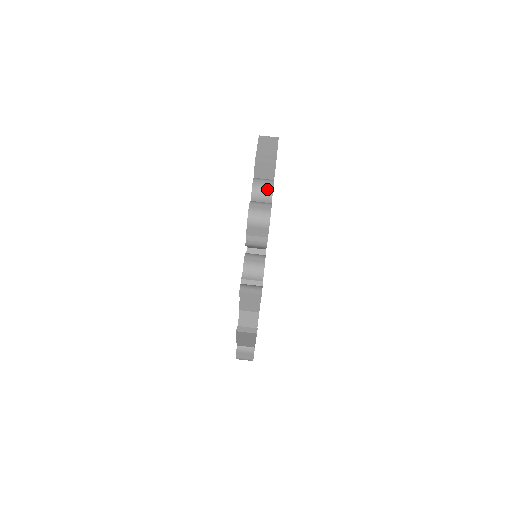
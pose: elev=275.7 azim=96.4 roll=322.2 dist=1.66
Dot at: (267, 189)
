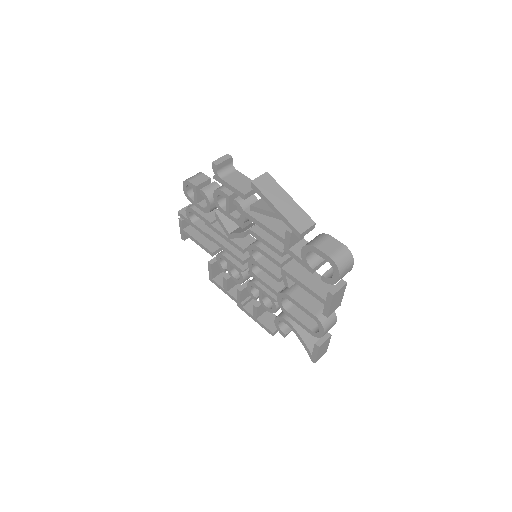
Dot at: occluded
